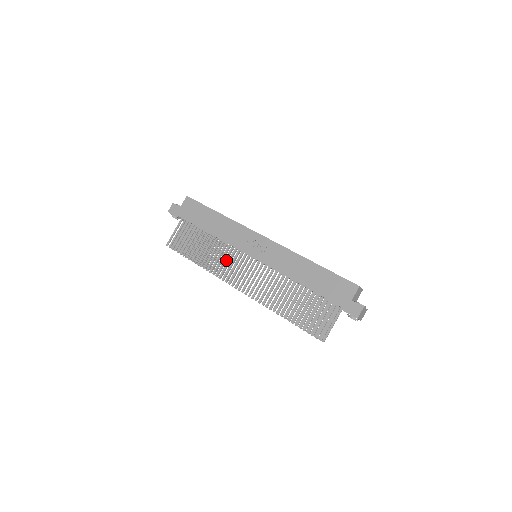
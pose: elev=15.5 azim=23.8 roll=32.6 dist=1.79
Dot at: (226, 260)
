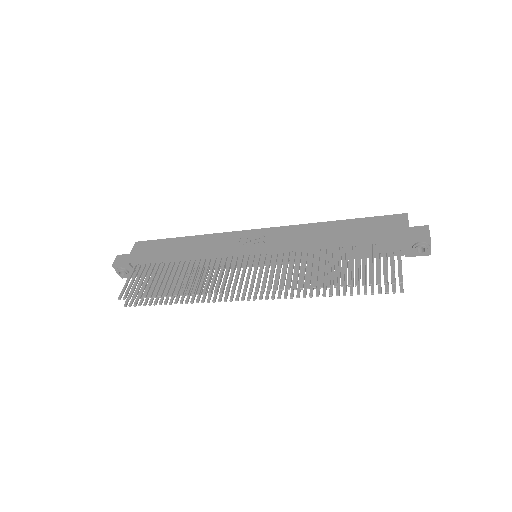
Dot at: occluded
